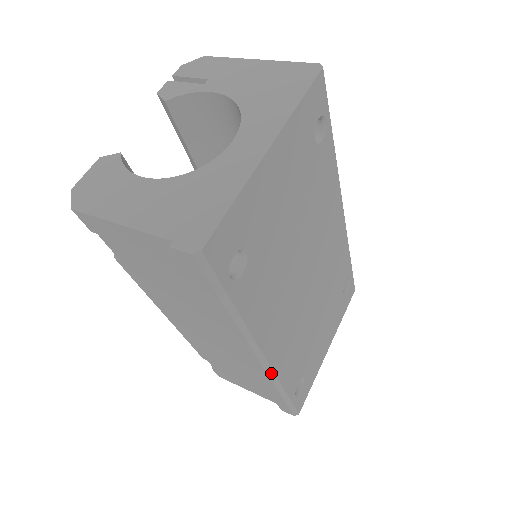
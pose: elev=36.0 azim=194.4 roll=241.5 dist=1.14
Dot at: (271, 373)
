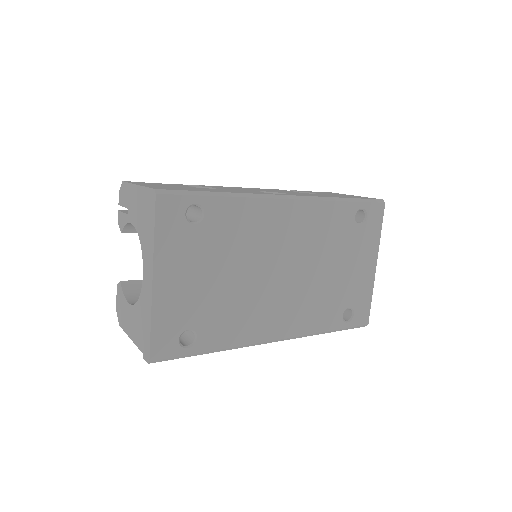
Dot at: (294, 338)
